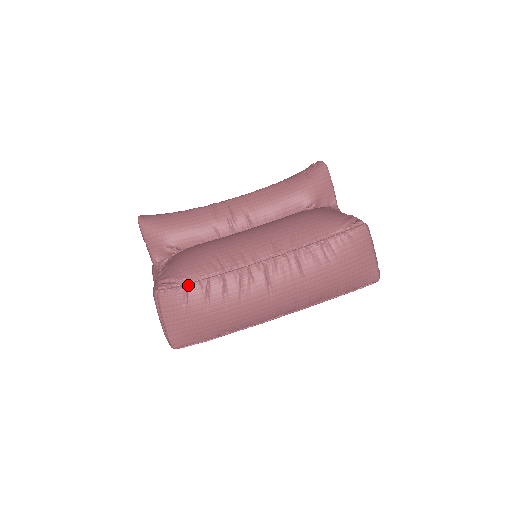
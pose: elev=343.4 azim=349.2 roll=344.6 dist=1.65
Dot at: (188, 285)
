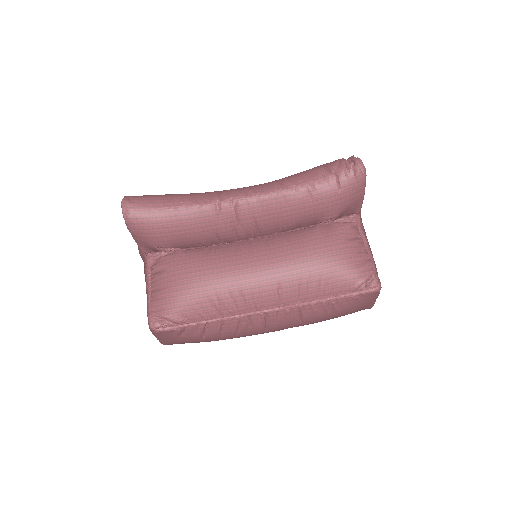
Dot at: (186, 327)
